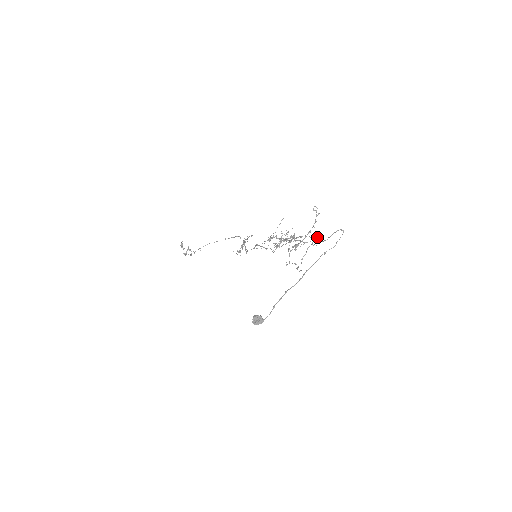
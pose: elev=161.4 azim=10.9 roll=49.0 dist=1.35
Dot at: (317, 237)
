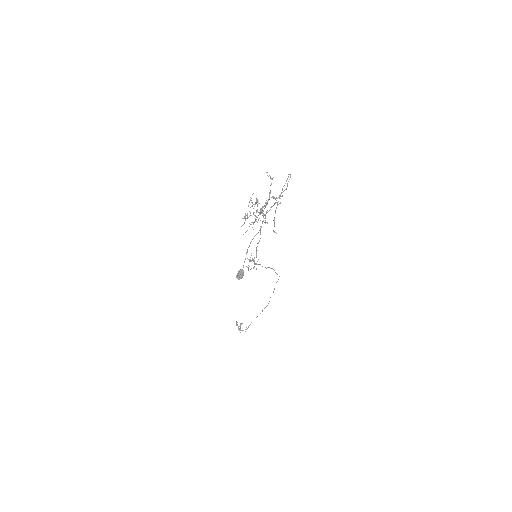
Dot at: occluded
